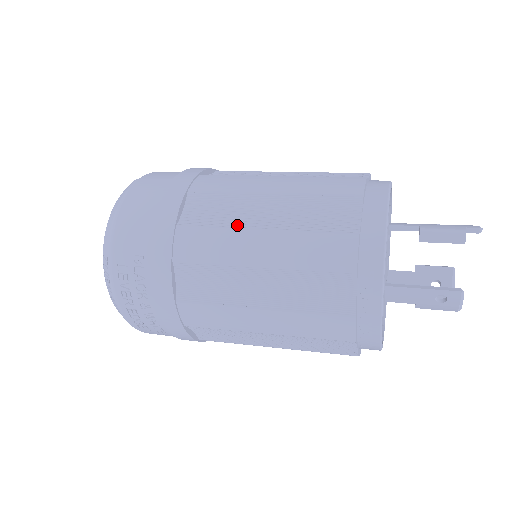
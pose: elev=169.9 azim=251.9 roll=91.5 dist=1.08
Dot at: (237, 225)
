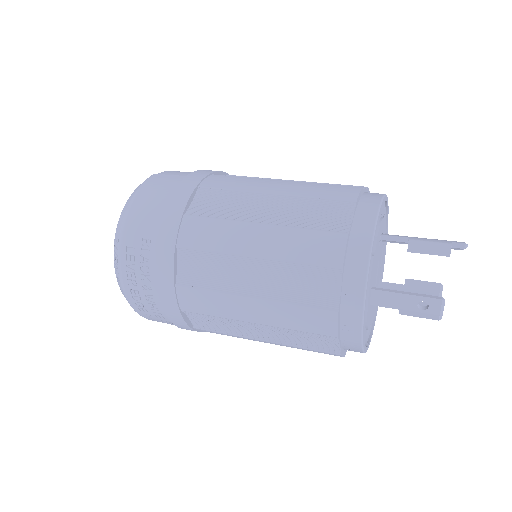
Dot at: (239, 218)
